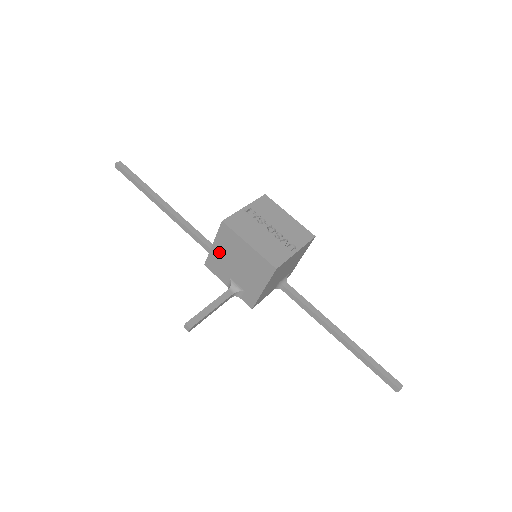
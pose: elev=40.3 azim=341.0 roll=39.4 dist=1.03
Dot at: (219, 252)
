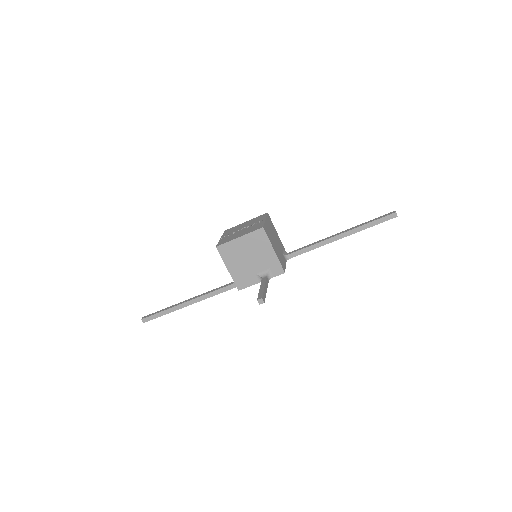
Dot at: (235, 268)
